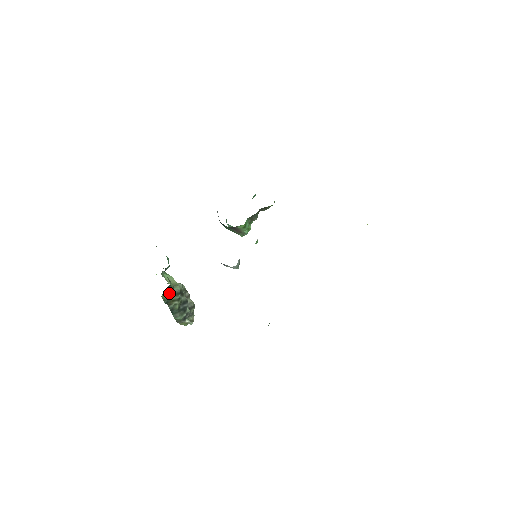
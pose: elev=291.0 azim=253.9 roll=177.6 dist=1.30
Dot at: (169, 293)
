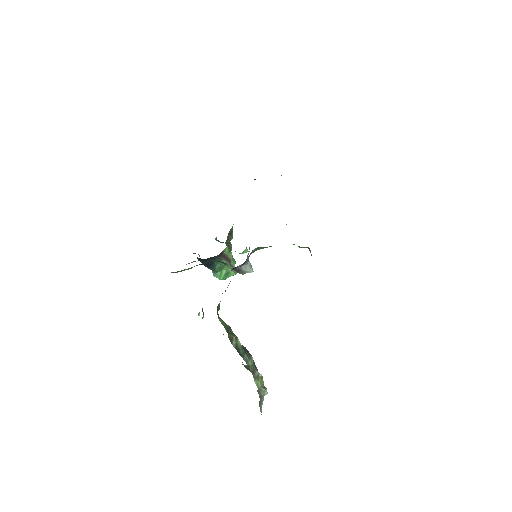
Dot at: (222, 320)
